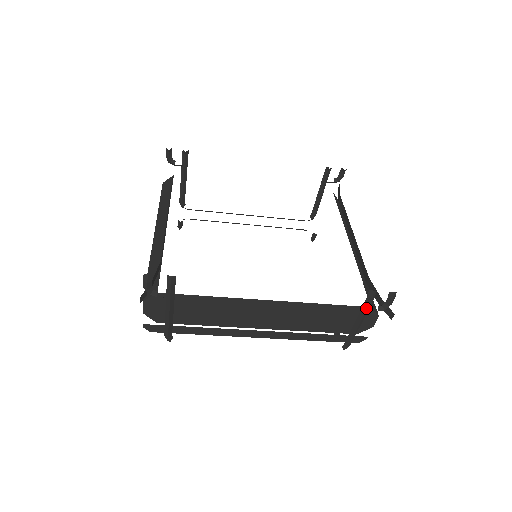
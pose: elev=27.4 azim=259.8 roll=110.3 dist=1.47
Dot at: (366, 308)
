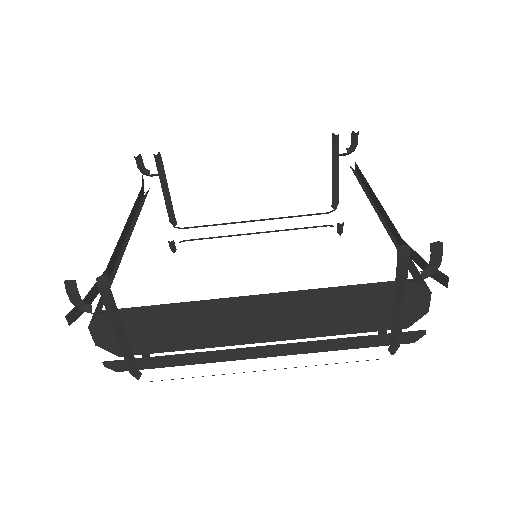
Dot at: (401, 277)
